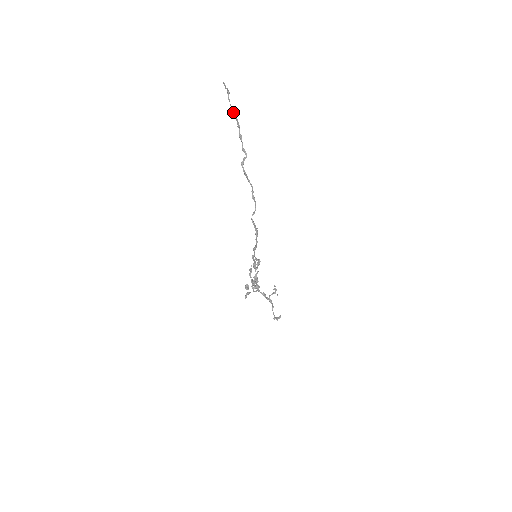
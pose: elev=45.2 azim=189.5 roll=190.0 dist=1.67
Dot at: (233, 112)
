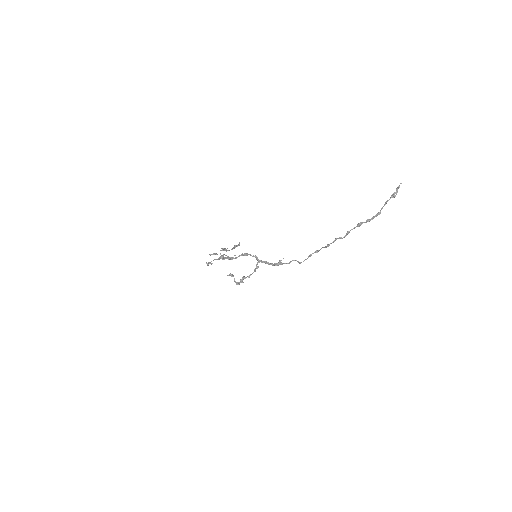
Dot at: (379, 213)
